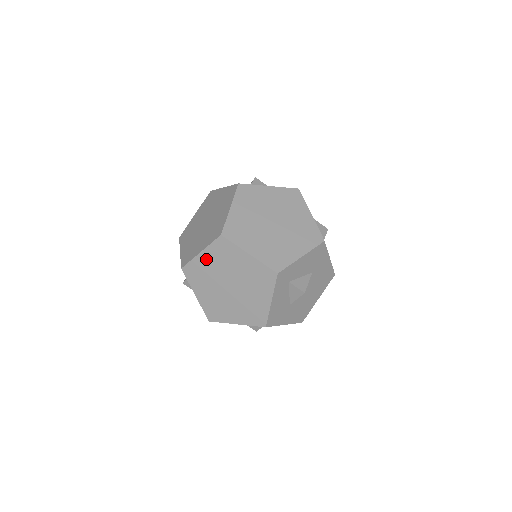
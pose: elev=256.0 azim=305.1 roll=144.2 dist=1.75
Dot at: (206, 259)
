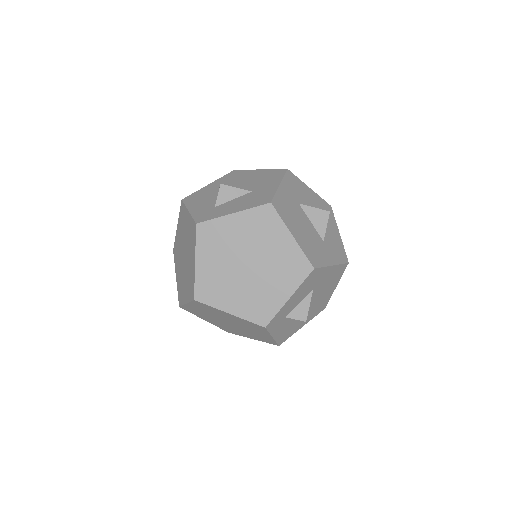
Dot at: (195, 308)
